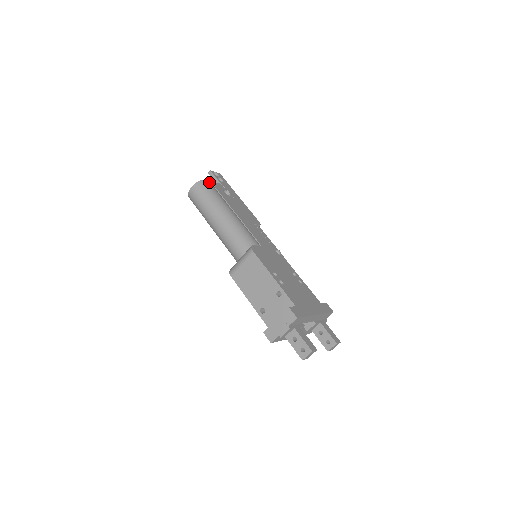
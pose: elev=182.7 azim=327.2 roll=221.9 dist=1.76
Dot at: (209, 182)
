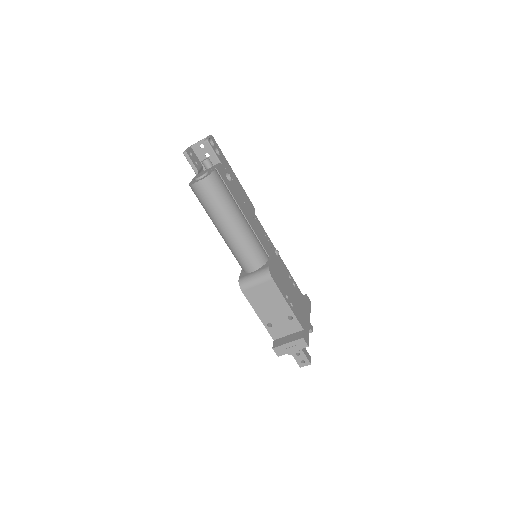
Dot at: (217, 173)
